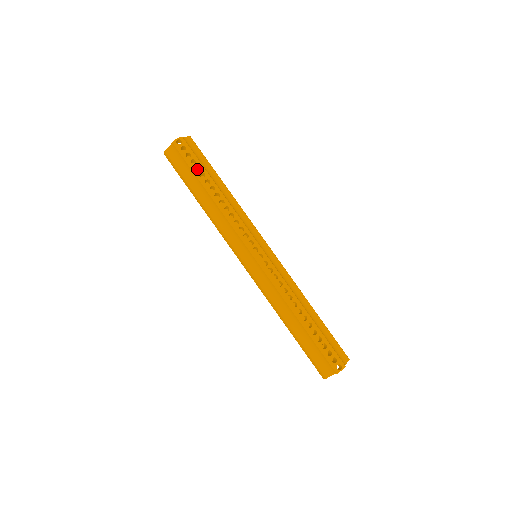
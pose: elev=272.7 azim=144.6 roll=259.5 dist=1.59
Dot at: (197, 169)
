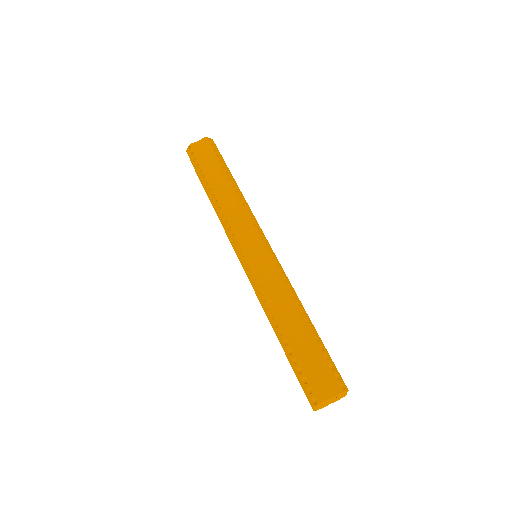
Dot at: occluded
